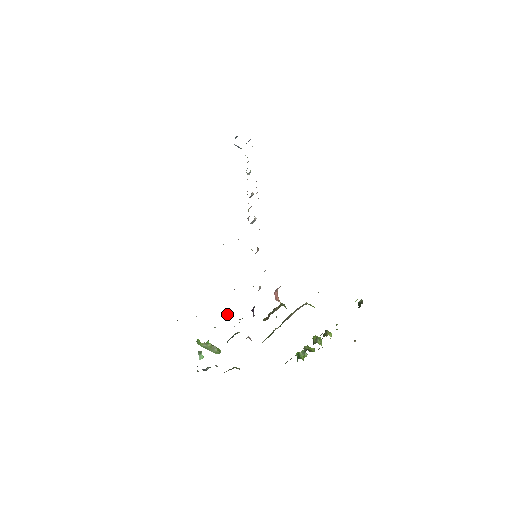
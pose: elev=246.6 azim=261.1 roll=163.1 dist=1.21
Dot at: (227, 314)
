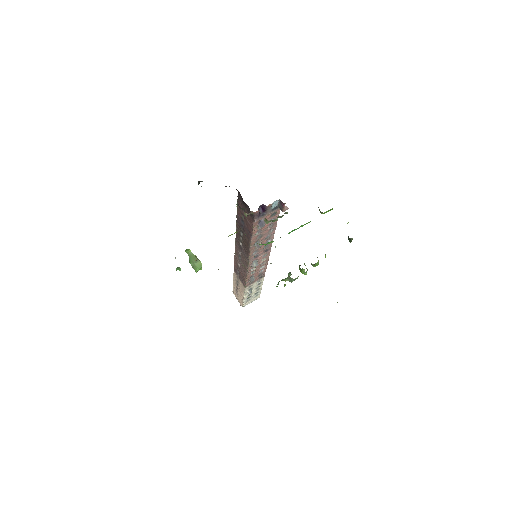
Dot at: occluded
